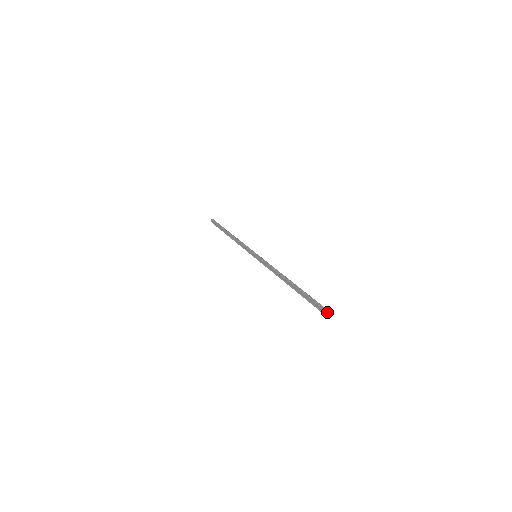
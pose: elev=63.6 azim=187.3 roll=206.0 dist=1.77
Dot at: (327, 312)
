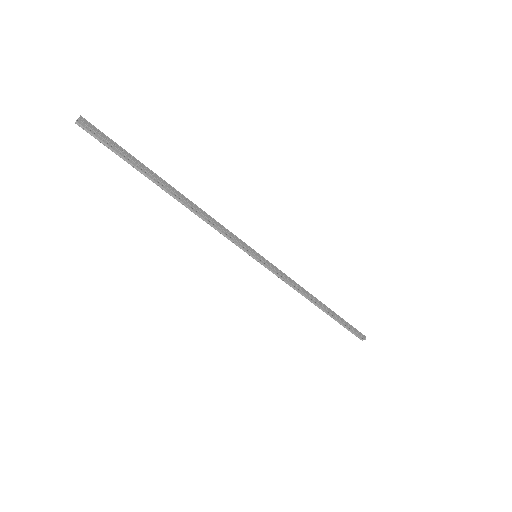
Dot at: (365, 338)
